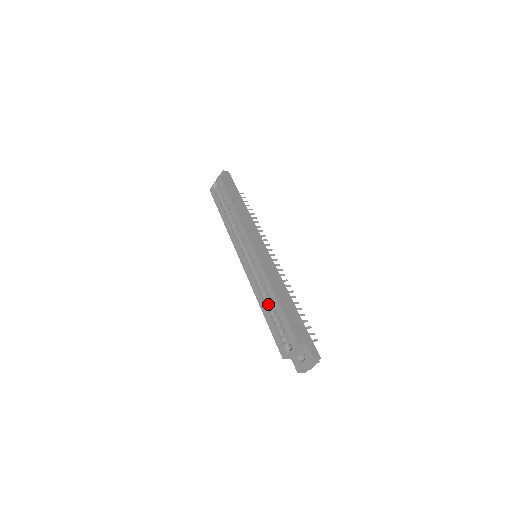
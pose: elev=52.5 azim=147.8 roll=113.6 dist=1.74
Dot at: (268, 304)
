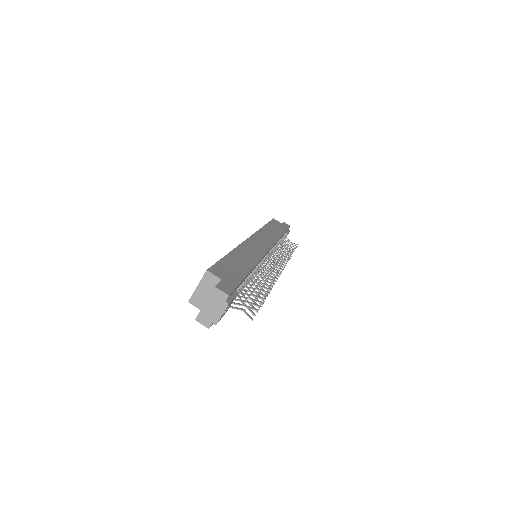
Dot at: occluded
